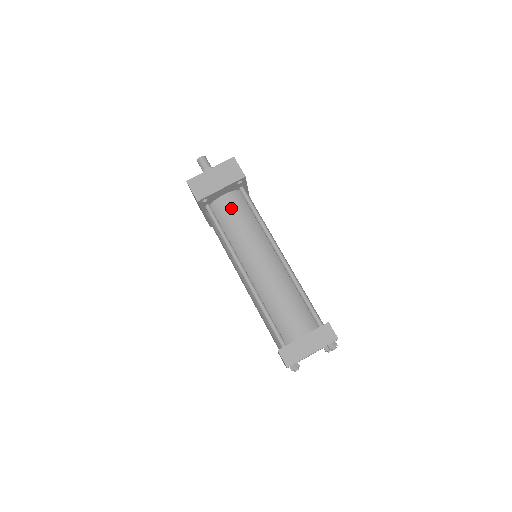
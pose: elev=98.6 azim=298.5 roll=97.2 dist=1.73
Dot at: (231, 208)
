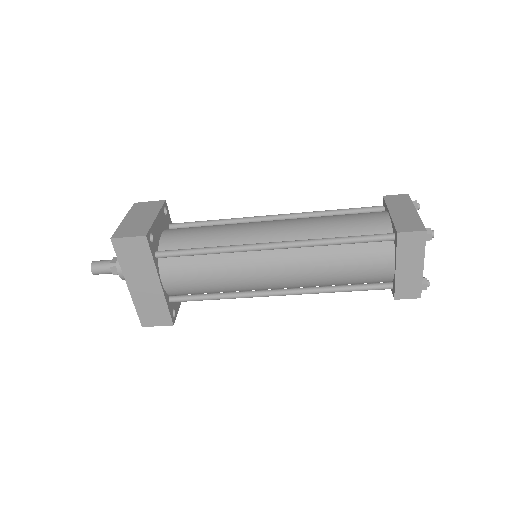
Dot at: (184, 232)
